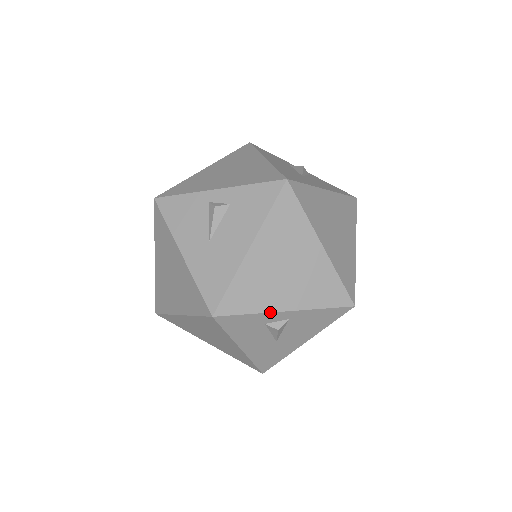
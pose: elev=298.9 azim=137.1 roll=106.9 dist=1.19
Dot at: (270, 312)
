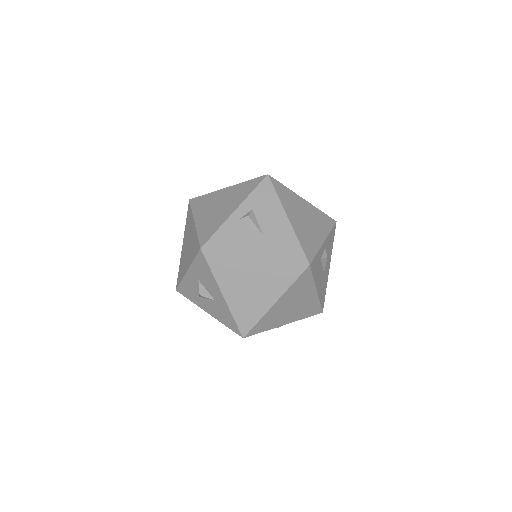
Dot at: (321, 246)
